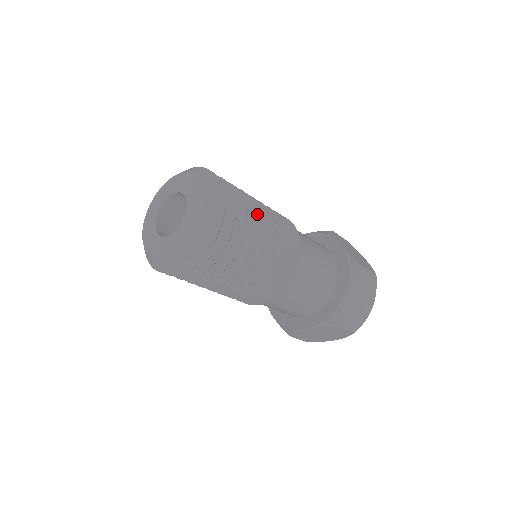
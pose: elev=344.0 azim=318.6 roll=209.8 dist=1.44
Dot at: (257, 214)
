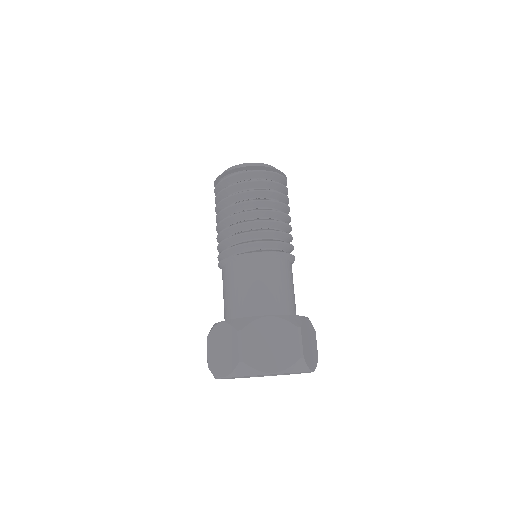
Dot at: occluded
